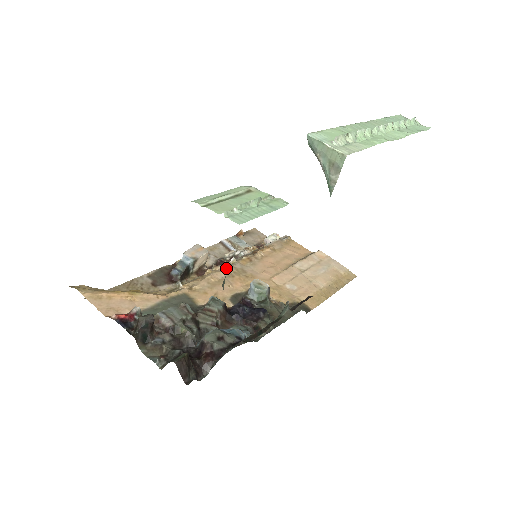
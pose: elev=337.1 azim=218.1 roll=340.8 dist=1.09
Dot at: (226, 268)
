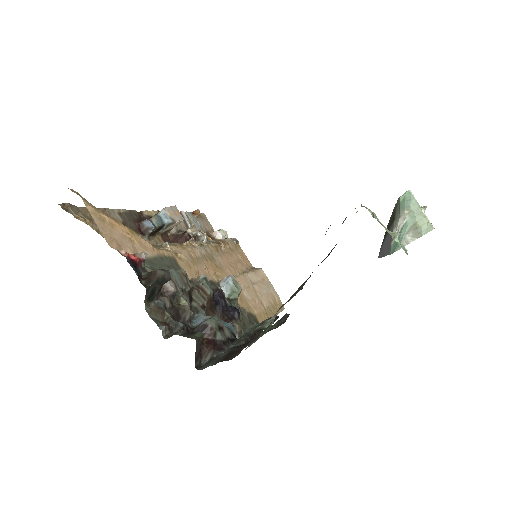
Dot at: (201, 247)
